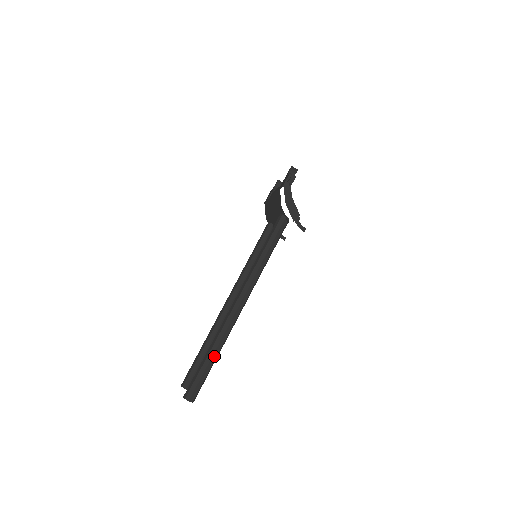
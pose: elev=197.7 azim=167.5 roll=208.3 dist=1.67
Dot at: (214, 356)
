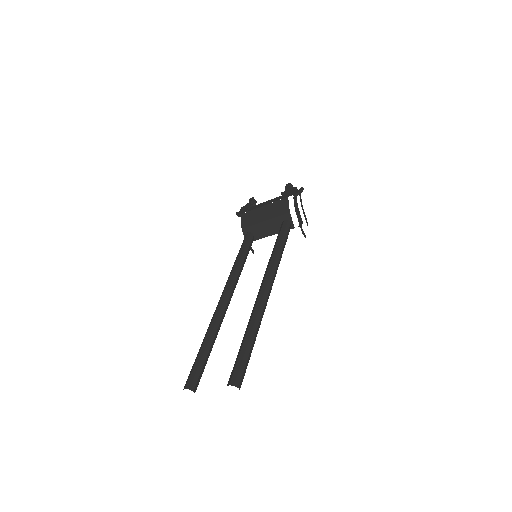
Dot at: (254, 341)
